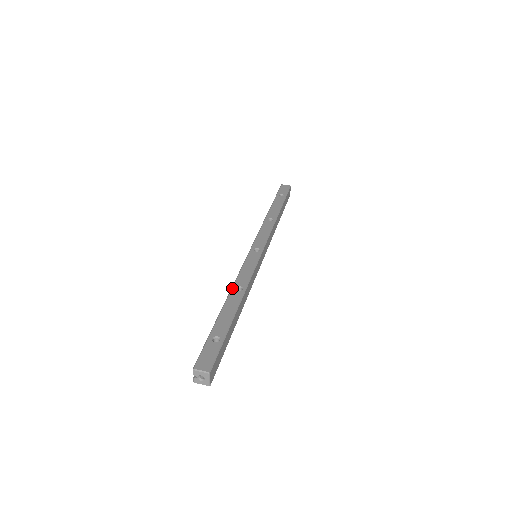
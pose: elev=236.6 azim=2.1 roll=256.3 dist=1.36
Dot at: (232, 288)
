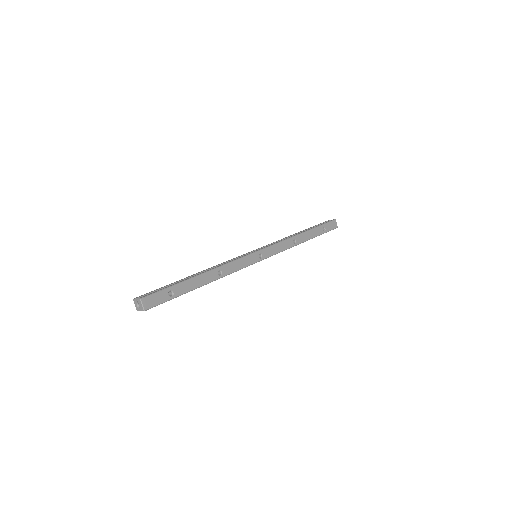
Dot at: (217, 268)
